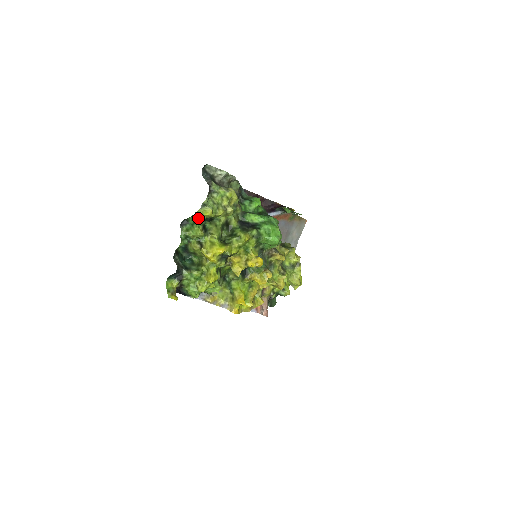
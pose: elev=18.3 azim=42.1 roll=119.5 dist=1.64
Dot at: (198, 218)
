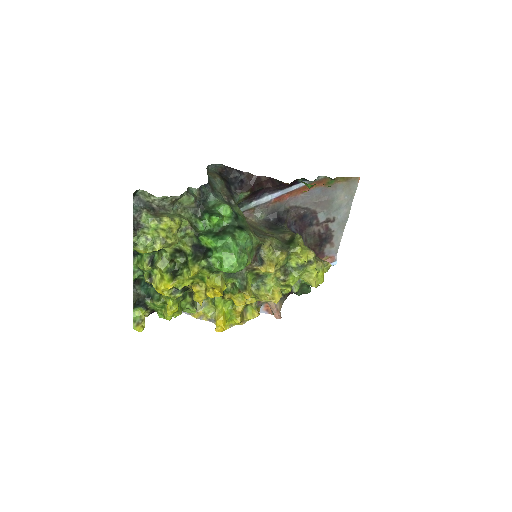
Dot at: occluded
